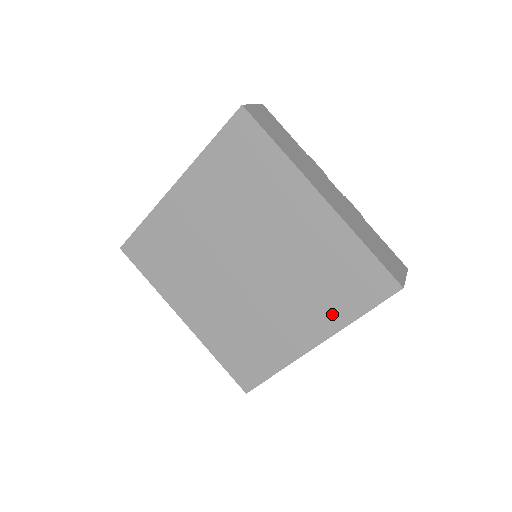
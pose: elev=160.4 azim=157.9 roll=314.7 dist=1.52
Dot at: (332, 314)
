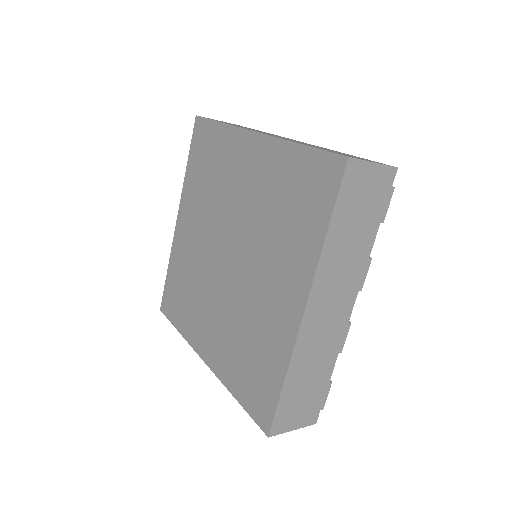
Dot at: (302, 251)
